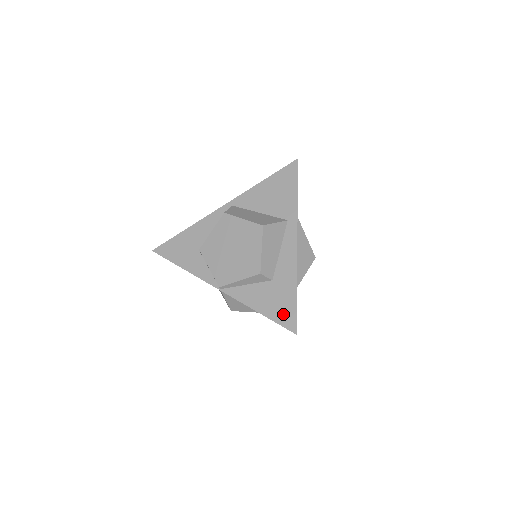
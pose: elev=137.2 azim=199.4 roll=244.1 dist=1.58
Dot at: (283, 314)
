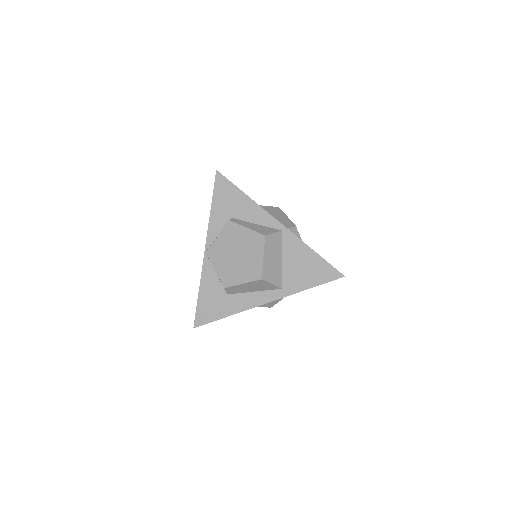
Dot at: (204, 313)
